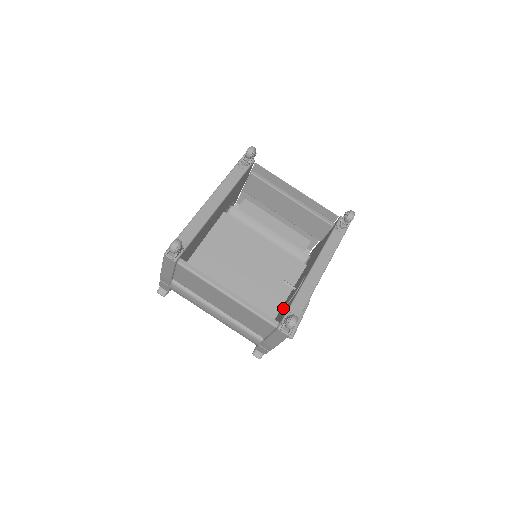
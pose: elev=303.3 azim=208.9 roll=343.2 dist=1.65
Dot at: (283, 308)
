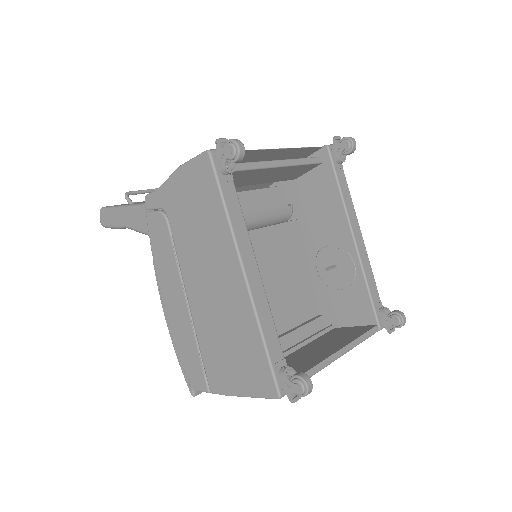
Dot at: (331, 292)
